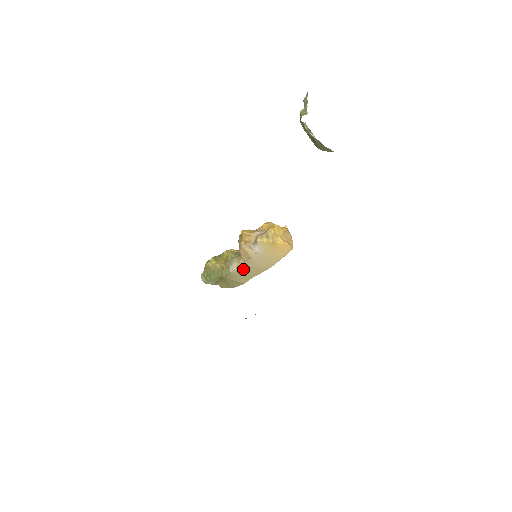
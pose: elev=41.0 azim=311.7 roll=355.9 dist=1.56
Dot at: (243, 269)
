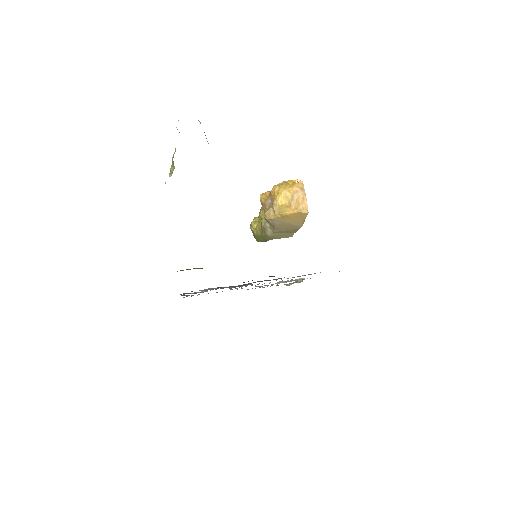
Dot at: (278, 232)
